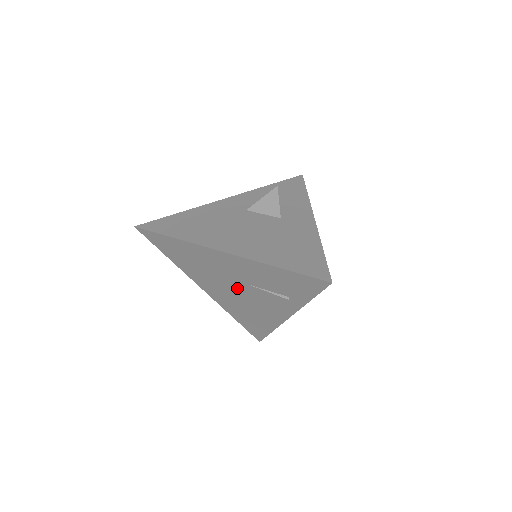
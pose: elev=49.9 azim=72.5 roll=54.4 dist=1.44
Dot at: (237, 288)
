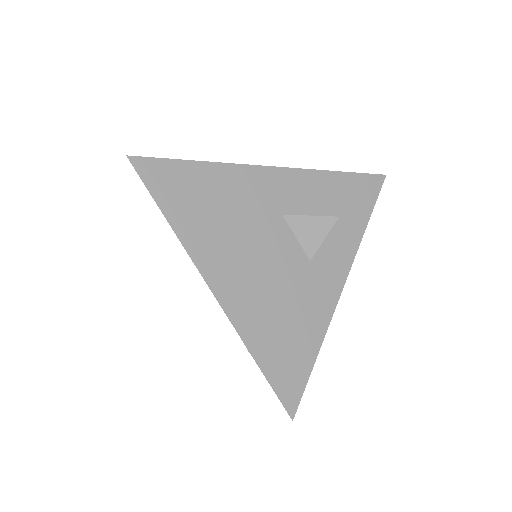
Dot at: occluded
